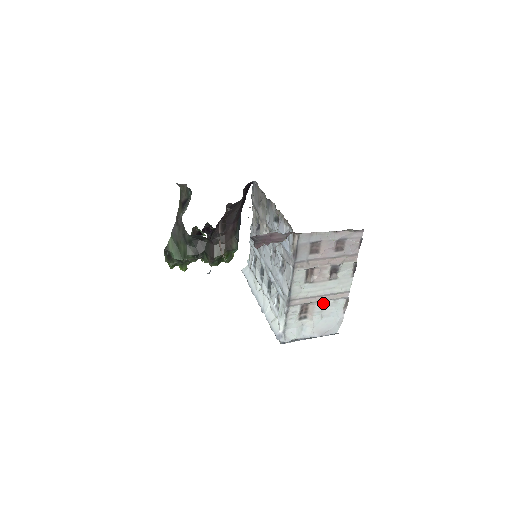
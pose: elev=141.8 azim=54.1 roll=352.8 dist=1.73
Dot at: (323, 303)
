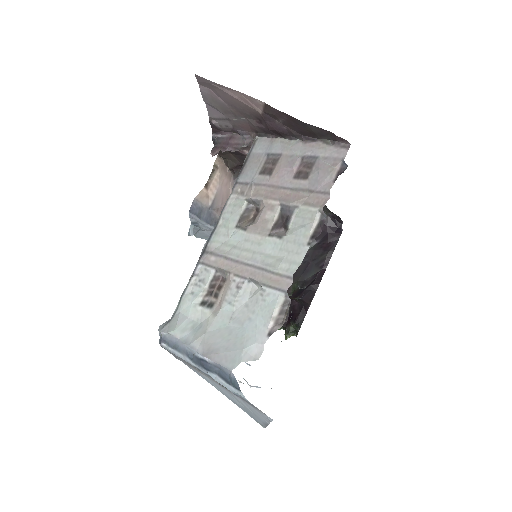
Dot at: (245, 287)
